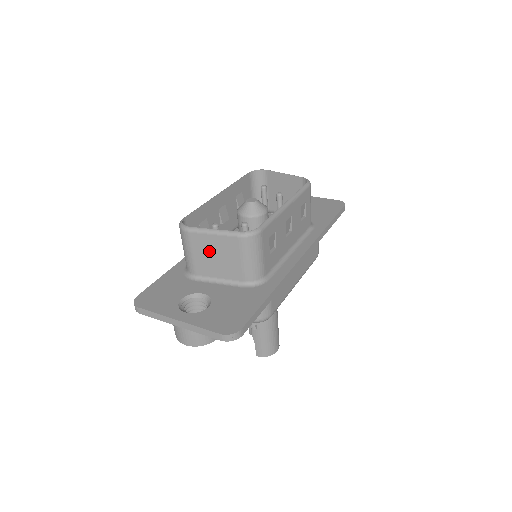
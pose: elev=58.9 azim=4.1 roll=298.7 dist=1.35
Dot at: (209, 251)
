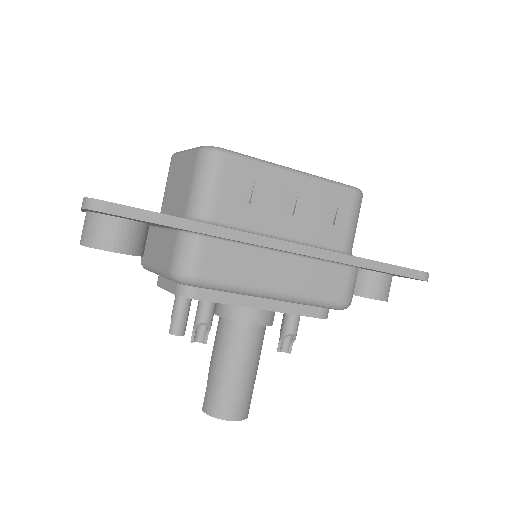
Dot at: (176, 177)
